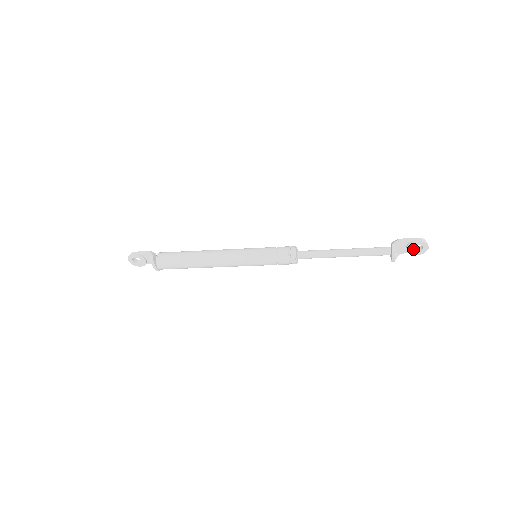
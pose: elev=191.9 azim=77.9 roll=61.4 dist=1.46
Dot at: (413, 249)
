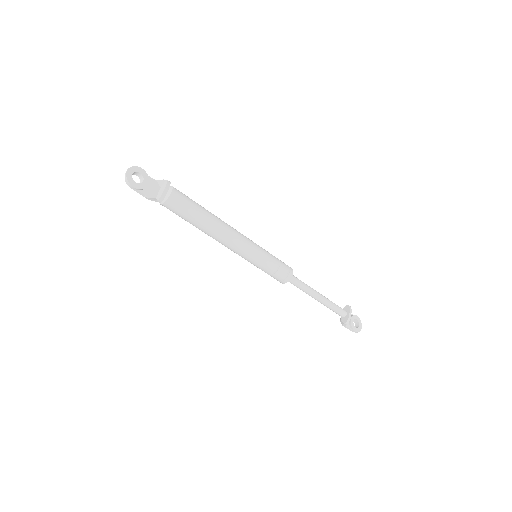
Dot at: (352, 326)
